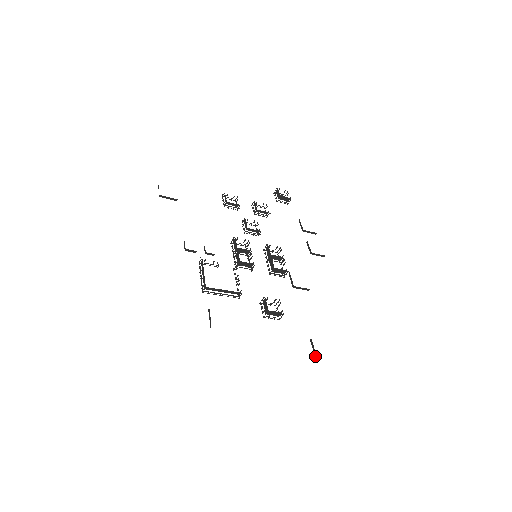
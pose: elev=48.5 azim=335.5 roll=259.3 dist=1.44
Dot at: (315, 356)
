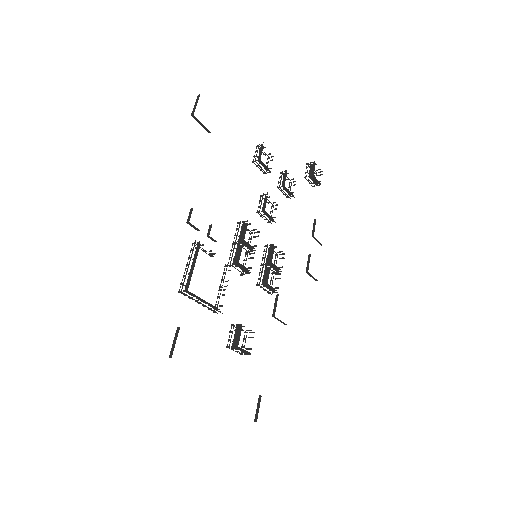
Dot at: (255, 419)
